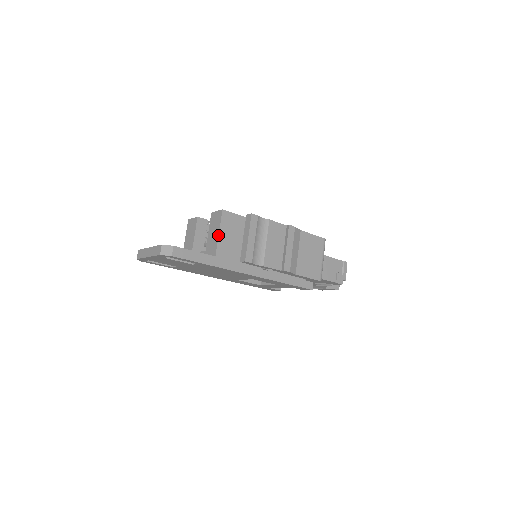
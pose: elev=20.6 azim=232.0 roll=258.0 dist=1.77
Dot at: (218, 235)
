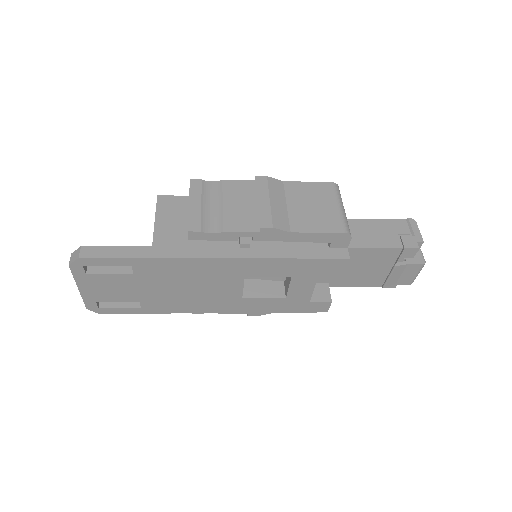
Dot at: (154, 223)
